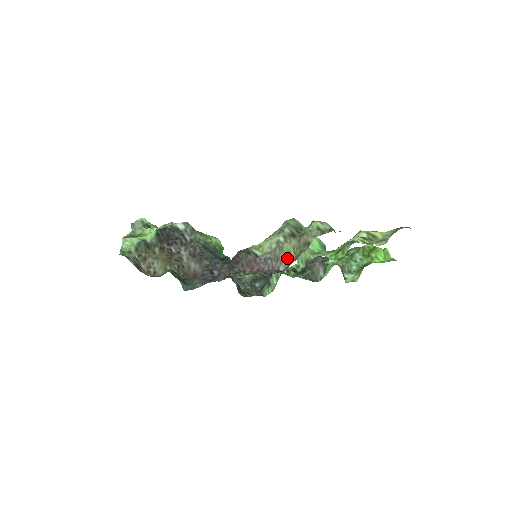
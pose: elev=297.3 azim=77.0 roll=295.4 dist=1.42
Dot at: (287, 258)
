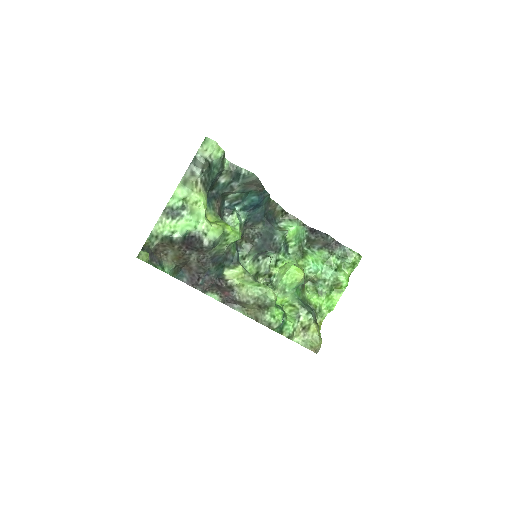
Dot at: (245, 307)
